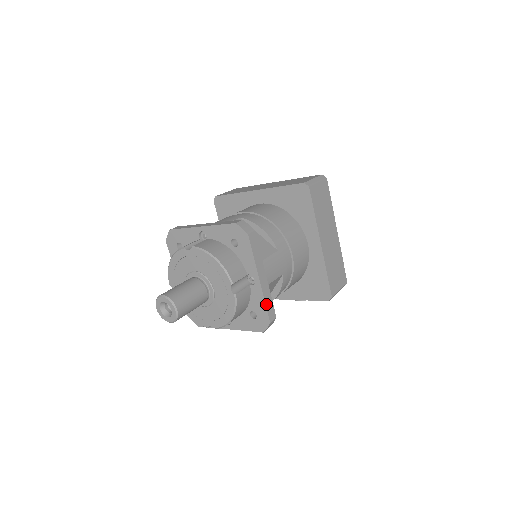
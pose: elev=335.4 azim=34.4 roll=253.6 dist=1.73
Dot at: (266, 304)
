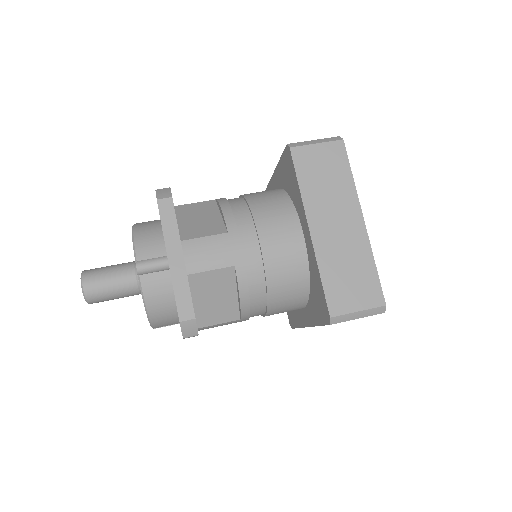
Dot at: occluded
